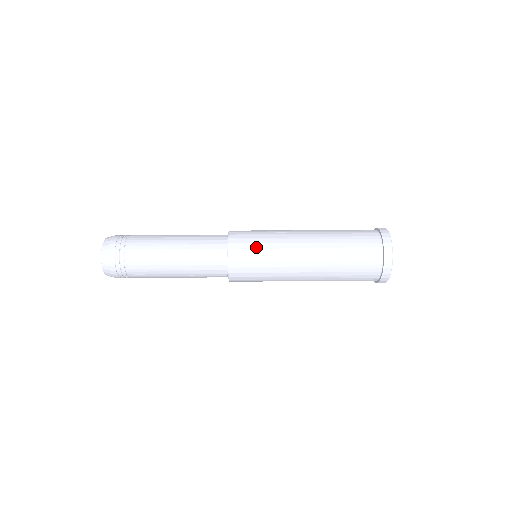
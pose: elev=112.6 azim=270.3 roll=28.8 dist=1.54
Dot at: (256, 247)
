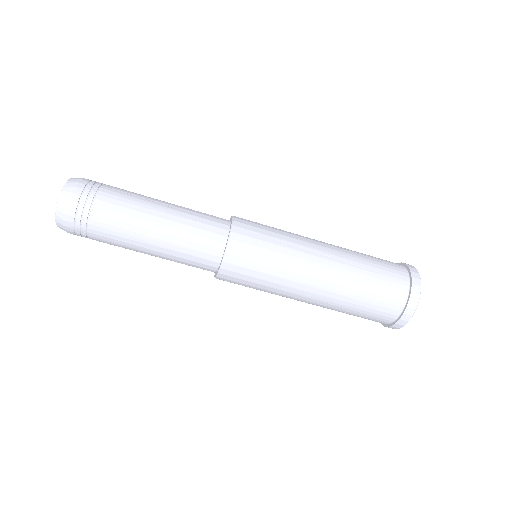
Dot at: (260, 261)
